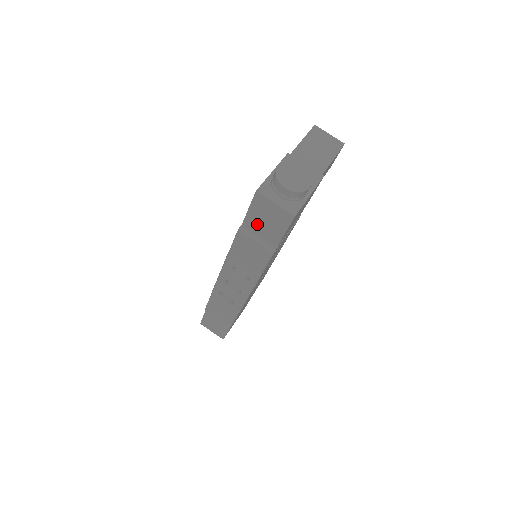
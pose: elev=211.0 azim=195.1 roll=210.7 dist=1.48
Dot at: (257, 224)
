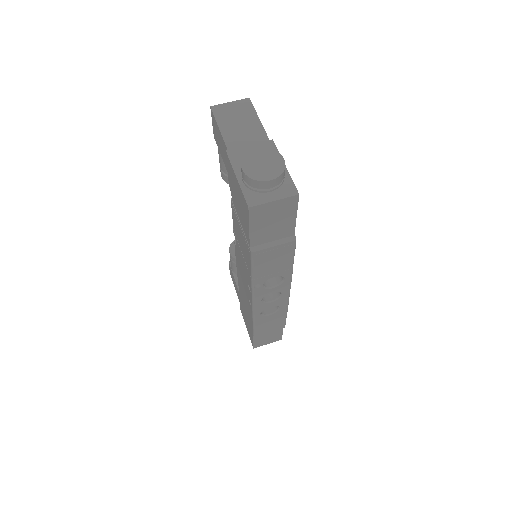
Dot at: (265, 232)
